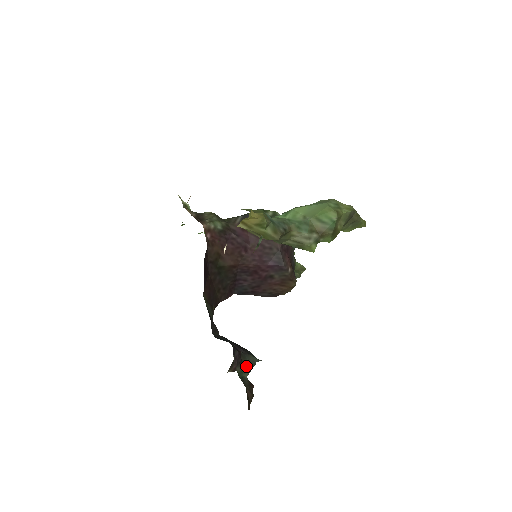
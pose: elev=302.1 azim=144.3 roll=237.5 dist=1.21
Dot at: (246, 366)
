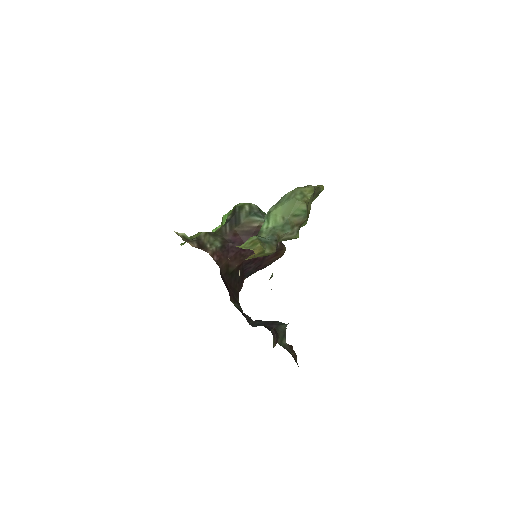
Dot at: (282, 335)
